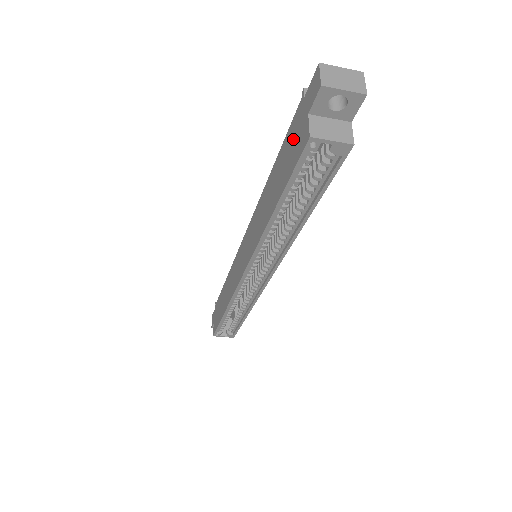
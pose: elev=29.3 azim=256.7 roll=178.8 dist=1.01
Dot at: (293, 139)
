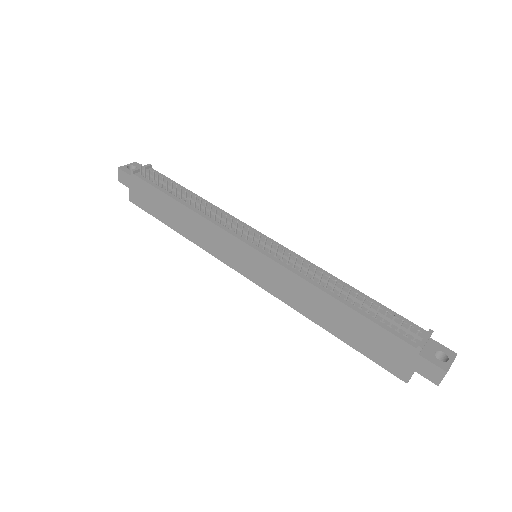
Dot at: (388, 349)
